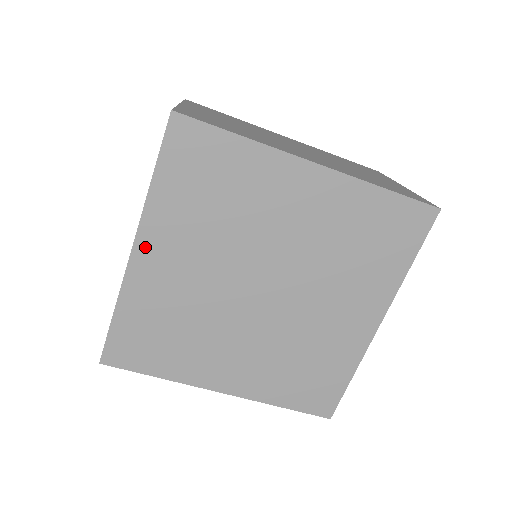
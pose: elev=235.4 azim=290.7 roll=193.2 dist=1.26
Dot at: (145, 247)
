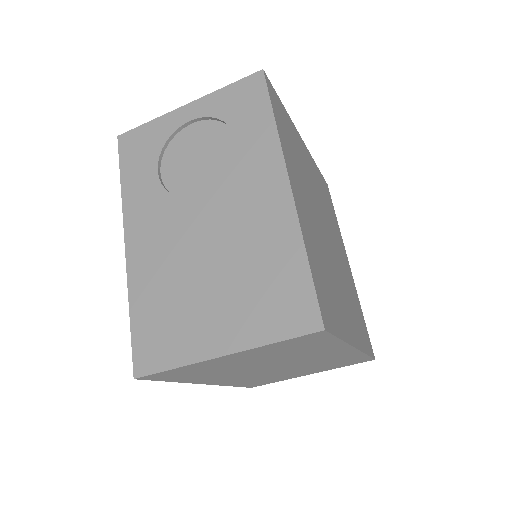
Dot at: (305, 149)
